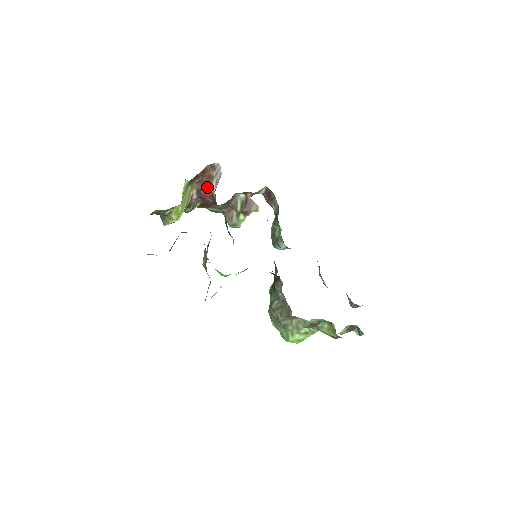
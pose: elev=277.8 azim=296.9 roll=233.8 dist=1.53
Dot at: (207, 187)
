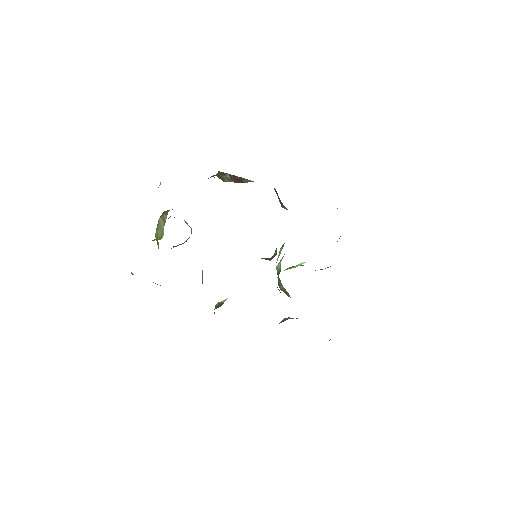
Dot at: occluded
